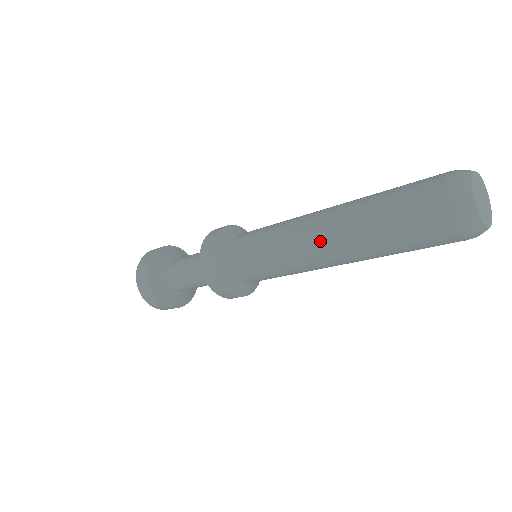
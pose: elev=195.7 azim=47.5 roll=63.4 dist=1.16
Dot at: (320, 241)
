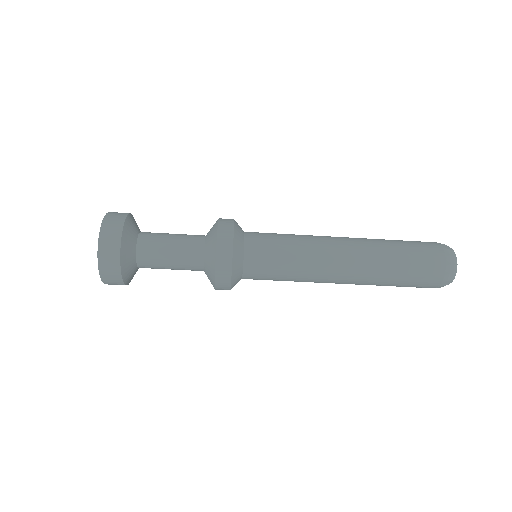
Dot at: (347, 270)
